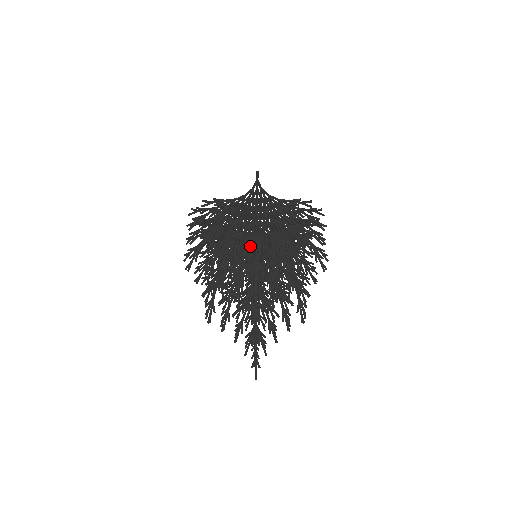
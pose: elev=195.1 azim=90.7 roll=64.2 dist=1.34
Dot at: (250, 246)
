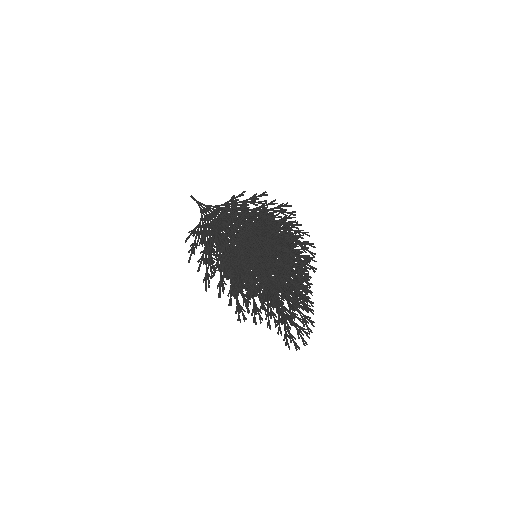
Dot at: (238, 250)
